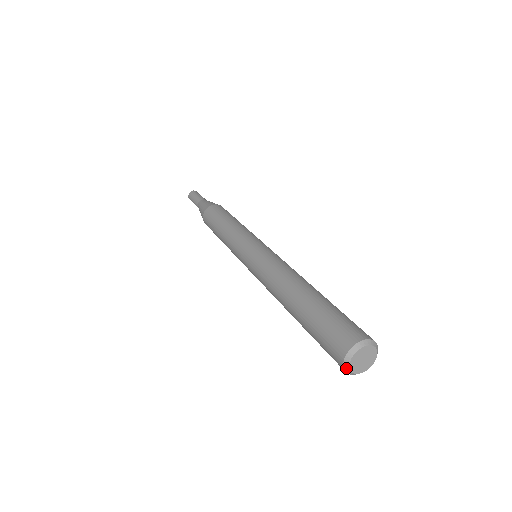
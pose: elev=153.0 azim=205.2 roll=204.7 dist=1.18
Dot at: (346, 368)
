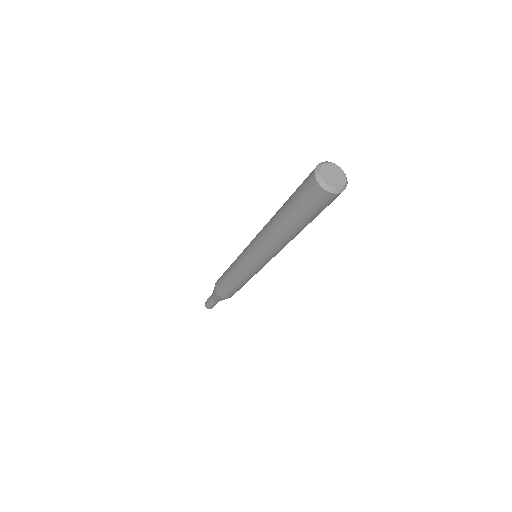
Dot at: (320, 182)
